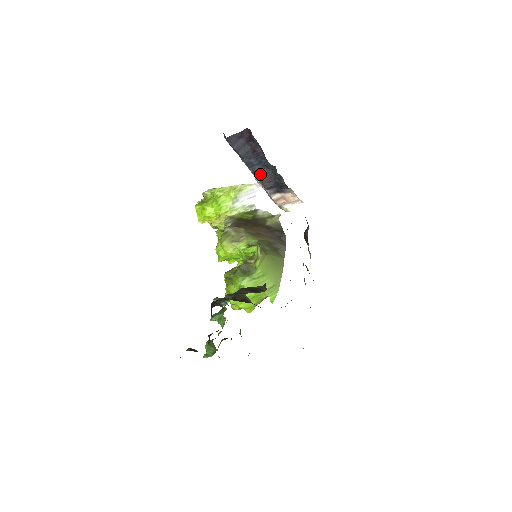
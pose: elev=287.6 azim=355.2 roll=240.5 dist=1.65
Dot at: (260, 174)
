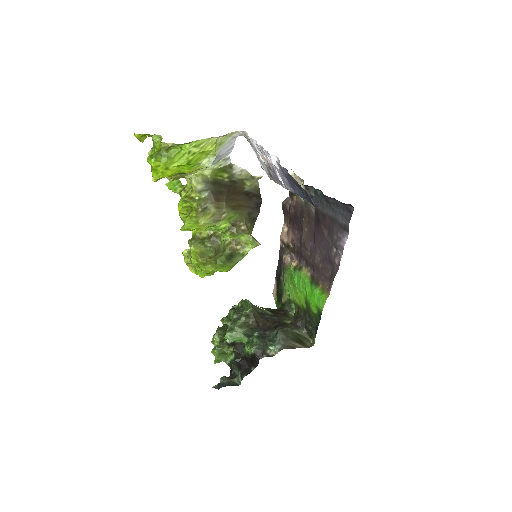
Dot at: occluded
